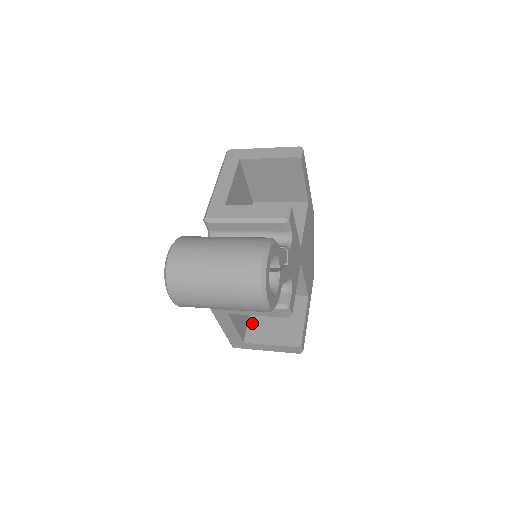
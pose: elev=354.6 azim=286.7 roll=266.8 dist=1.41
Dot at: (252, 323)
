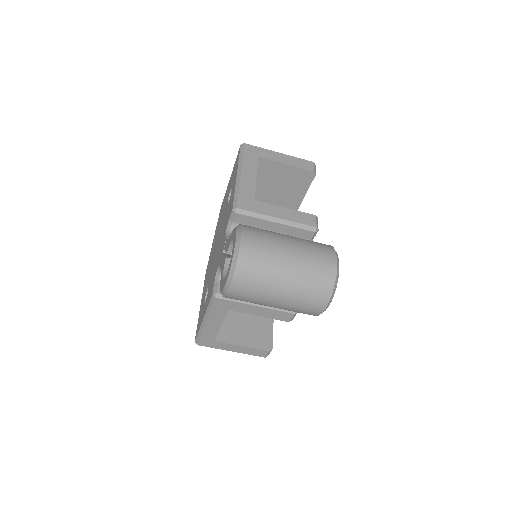
Dot at: occluded
